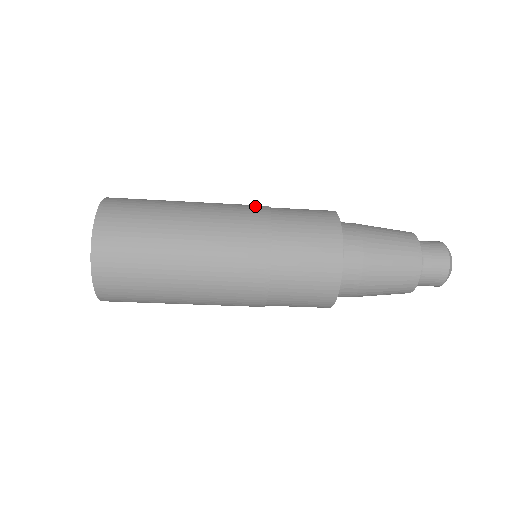
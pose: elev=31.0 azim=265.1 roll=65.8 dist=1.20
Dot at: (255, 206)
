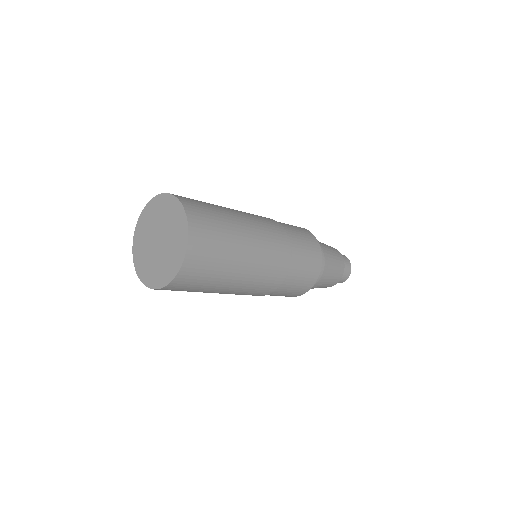
Dot at: (284, 244)
